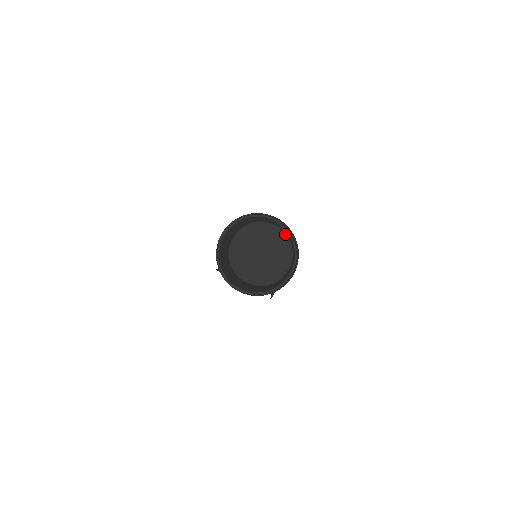
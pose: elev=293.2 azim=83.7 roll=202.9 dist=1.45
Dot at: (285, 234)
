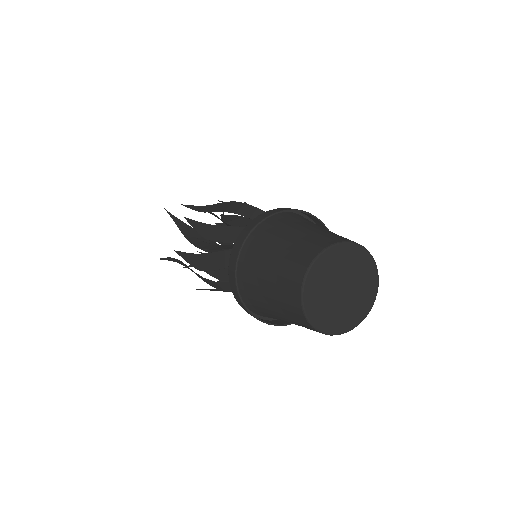
Dot at: (353, 244)
